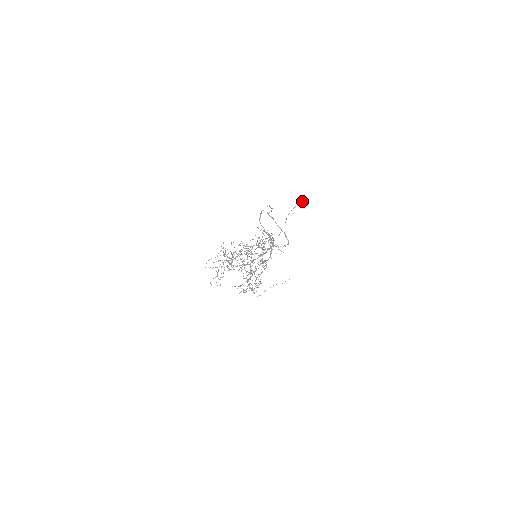
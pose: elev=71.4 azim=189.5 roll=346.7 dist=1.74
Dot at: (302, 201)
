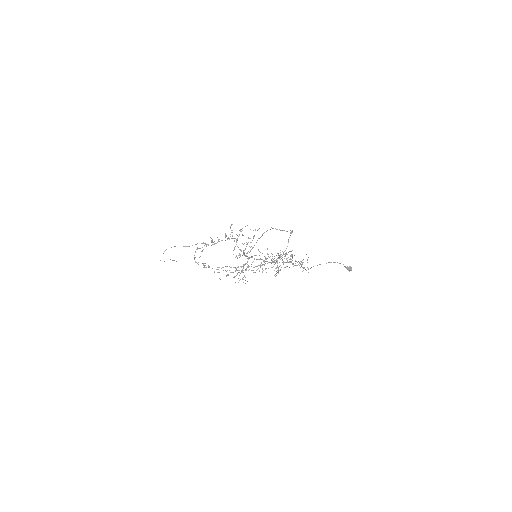
Dot at: (350, 266)
